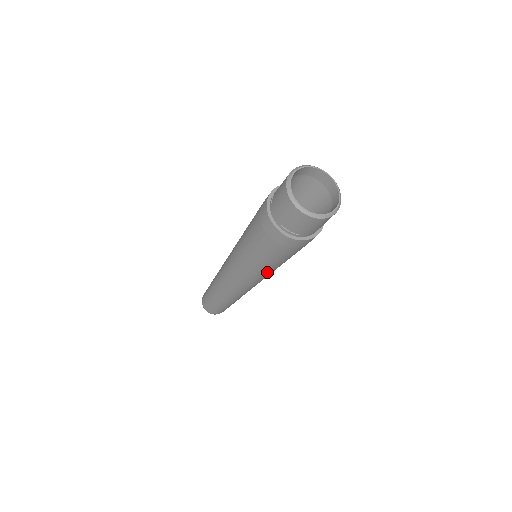
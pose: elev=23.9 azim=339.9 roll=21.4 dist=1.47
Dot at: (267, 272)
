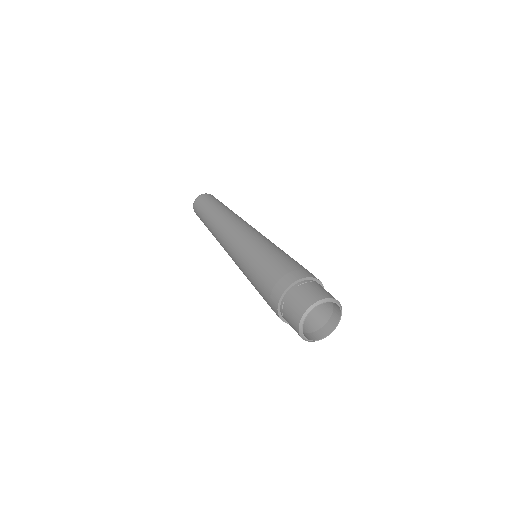
Dot at: occluded
